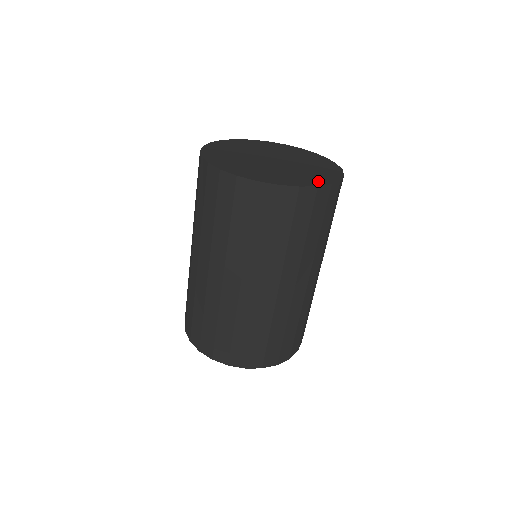
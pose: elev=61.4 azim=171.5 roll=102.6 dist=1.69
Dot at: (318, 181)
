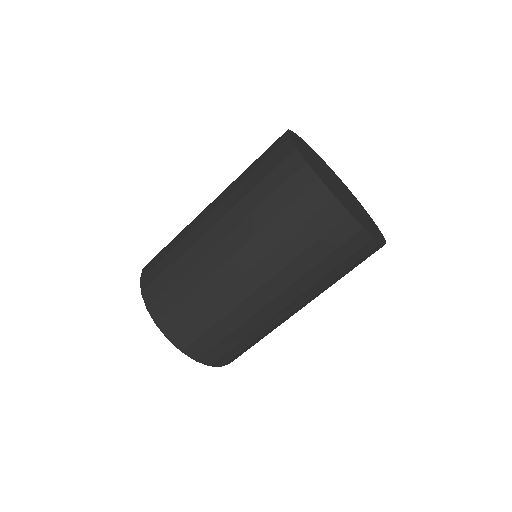
Dot at: occluded
